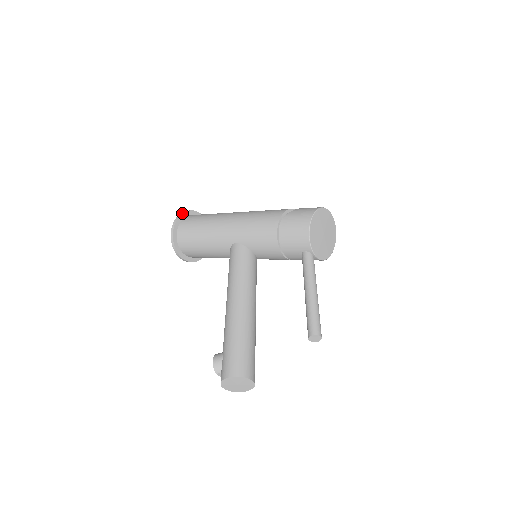
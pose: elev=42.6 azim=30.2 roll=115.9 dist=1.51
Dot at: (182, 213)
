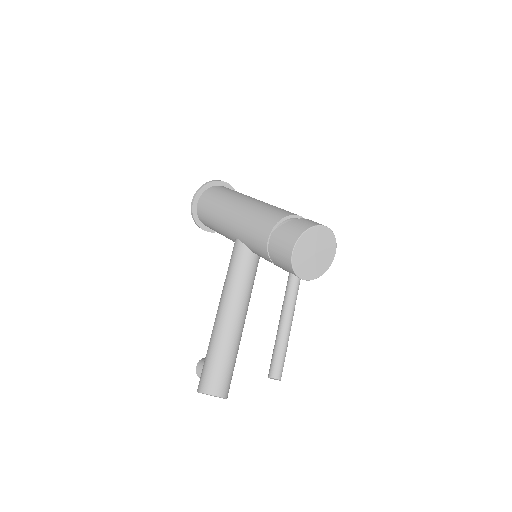
Dot at: (202, 186)
